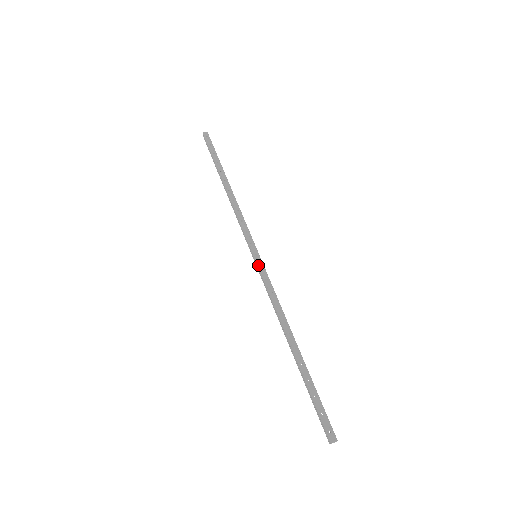
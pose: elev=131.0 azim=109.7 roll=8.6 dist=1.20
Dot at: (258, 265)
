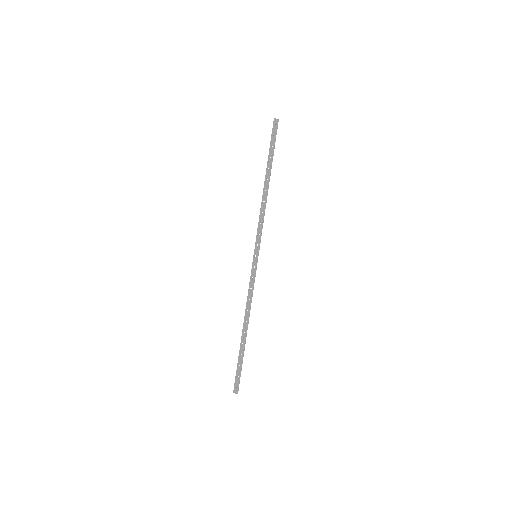
Dot at: (253, 265)
